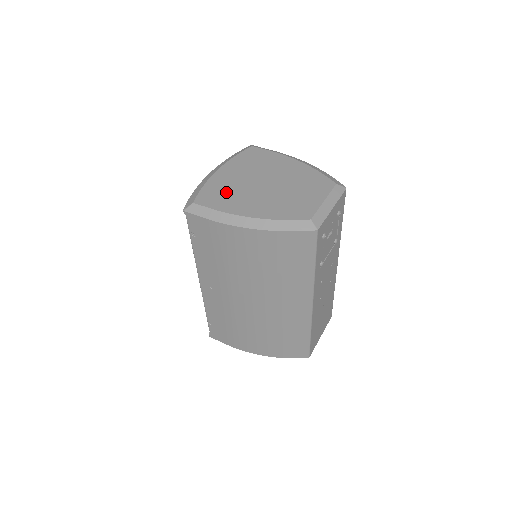
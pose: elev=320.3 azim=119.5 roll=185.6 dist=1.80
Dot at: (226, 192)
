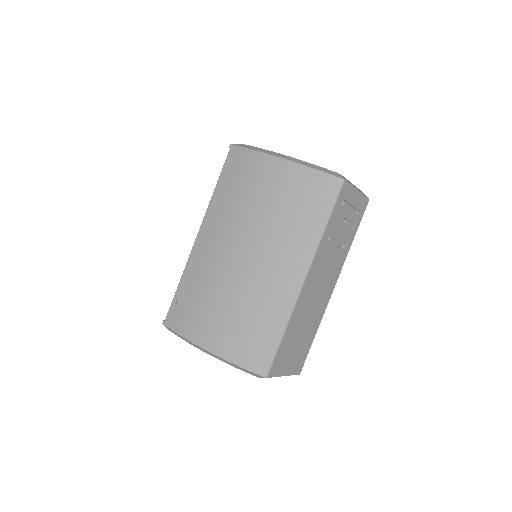
Dot at: occluded
